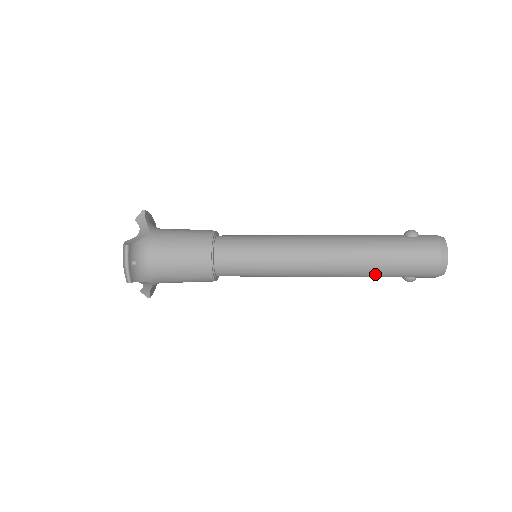
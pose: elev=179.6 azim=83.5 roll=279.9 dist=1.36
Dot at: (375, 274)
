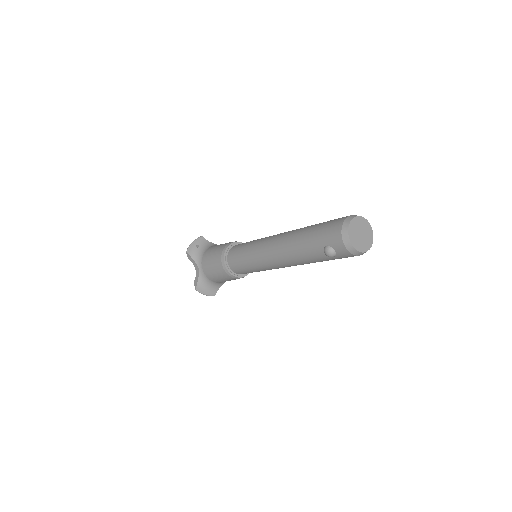
Dot at: (302, 243)
